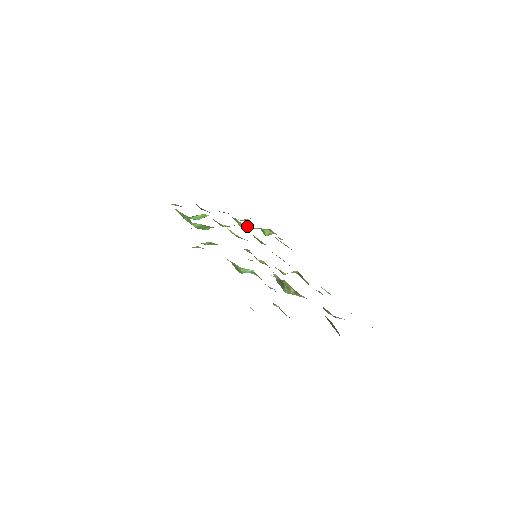
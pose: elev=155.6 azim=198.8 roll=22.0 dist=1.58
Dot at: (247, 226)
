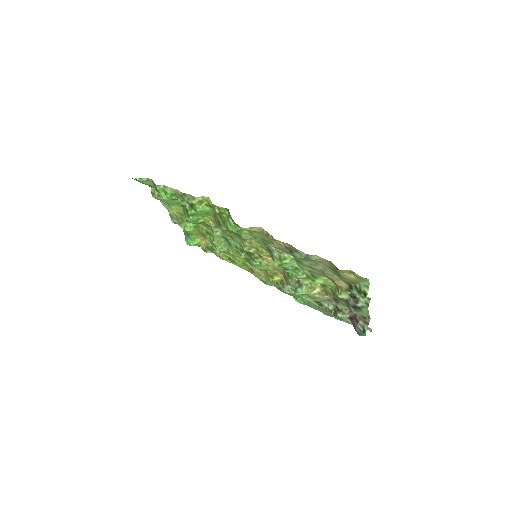
Dot at: (195, 229)
